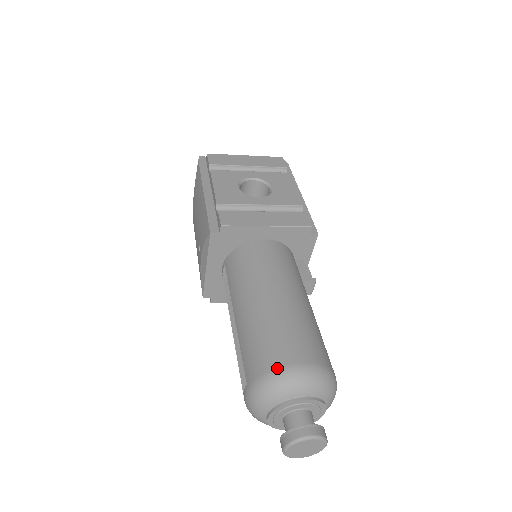
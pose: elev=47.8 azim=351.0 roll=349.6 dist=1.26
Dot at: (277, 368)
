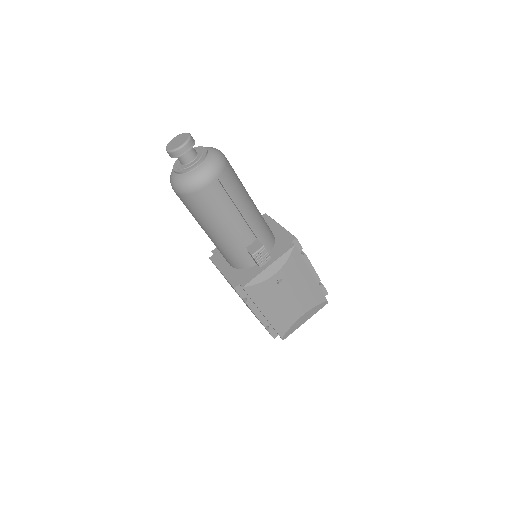
Dot at: occluded
